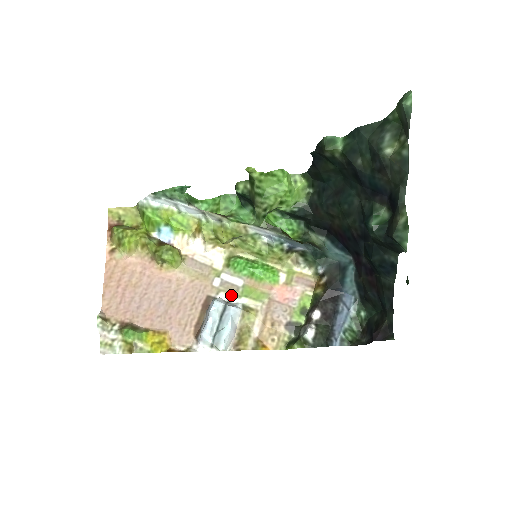
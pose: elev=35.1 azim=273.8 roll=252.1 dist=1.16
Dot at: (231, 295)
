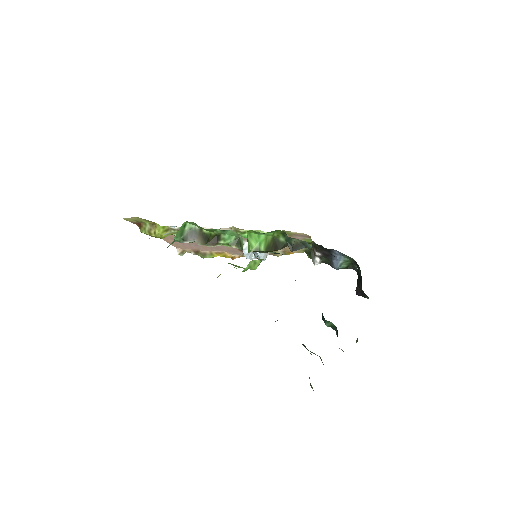
Dot at: occluded
